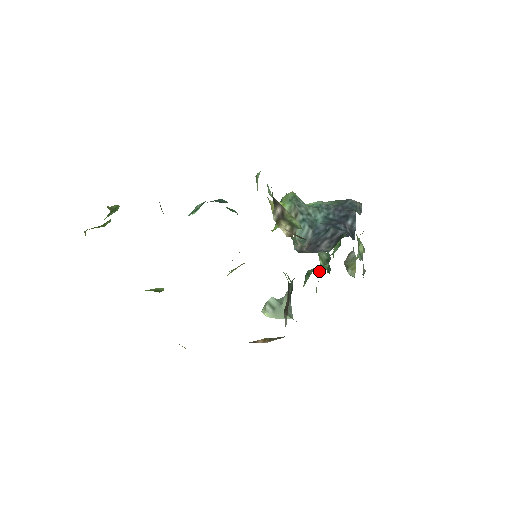
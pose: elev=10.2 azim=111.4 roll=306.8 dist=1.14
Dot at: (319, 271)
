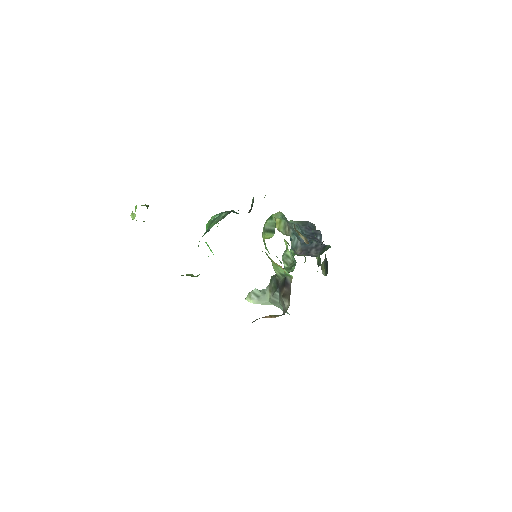
Dot at: (287, 271)
